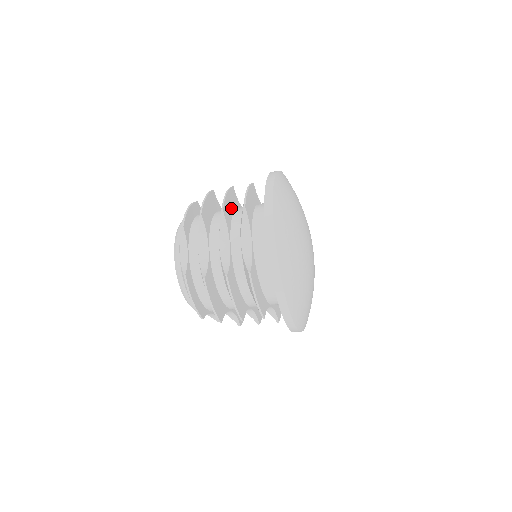
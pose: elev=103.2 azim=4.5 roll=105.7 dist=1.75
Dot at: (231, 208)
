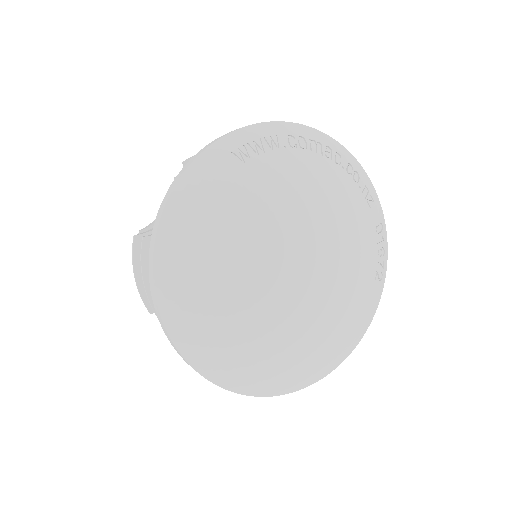
Dot at: occluded
